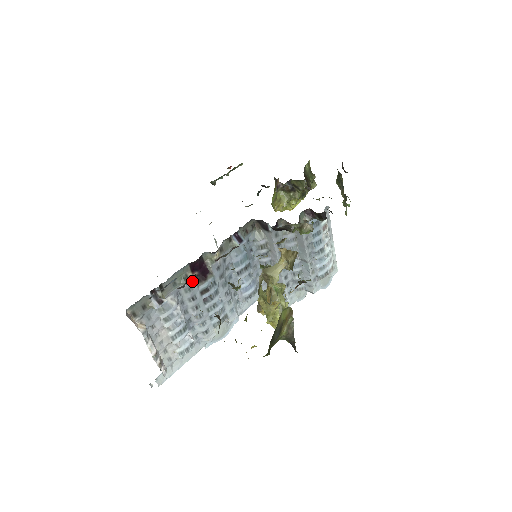
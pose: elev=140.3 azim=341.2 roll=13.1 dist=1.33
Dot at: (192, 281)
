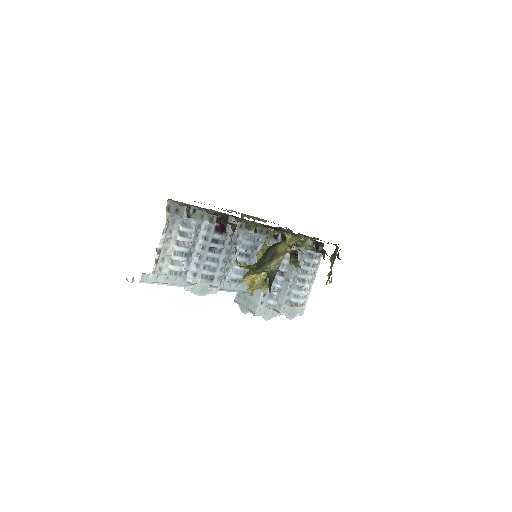
Dot at: (214, 225)
